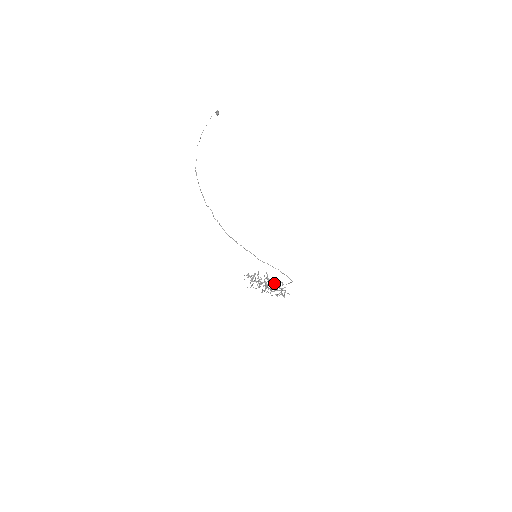
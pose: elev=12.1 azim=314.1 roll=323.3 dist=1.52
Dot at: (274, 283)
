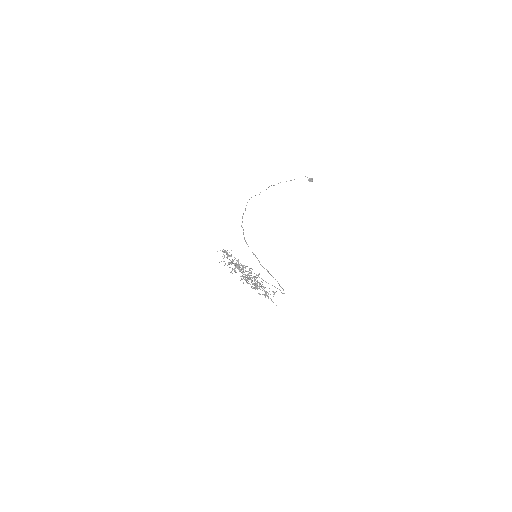
Dot at: (255, 277)
